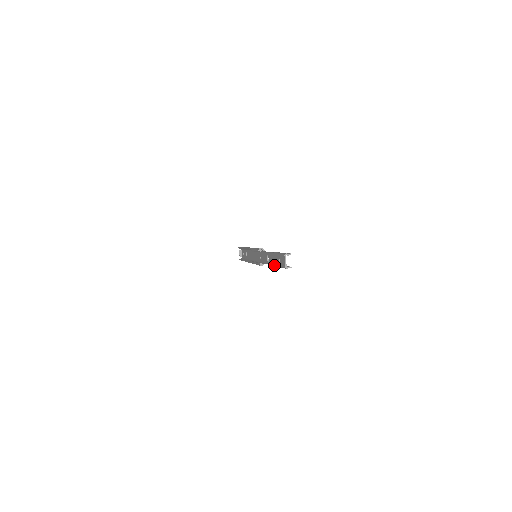
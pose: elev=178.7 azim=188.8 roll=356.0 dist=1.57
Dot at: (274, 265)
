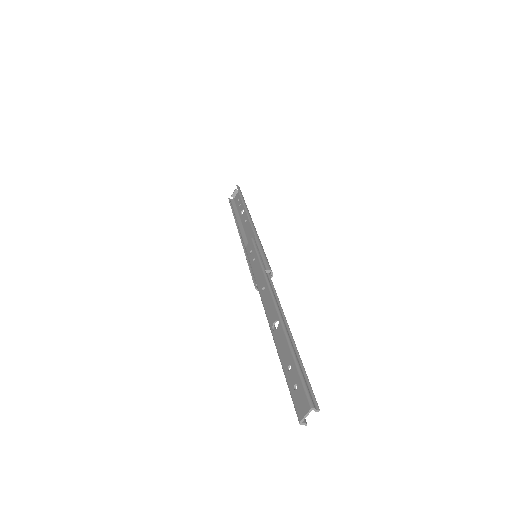
Dot at: (281, 362)
